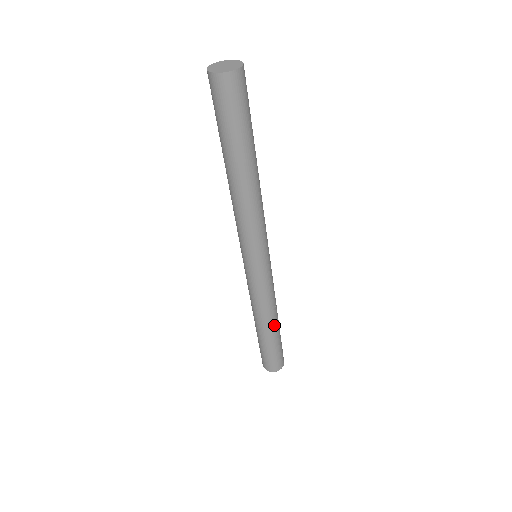
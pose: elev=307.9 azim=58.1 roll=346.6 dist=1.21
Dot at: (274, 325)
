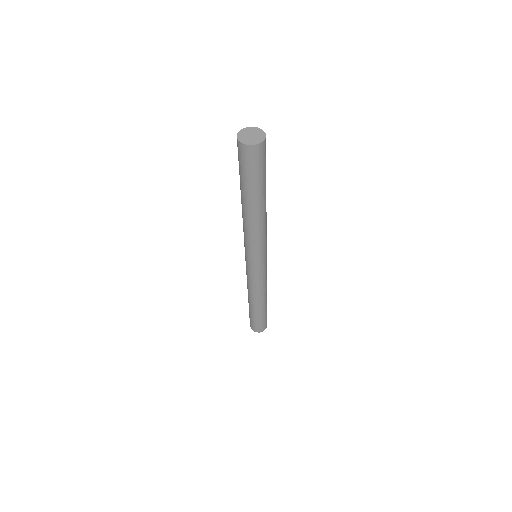
Dot at: (257, 304)
